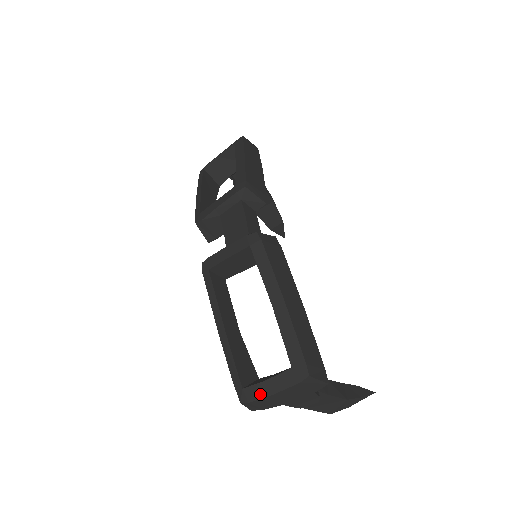
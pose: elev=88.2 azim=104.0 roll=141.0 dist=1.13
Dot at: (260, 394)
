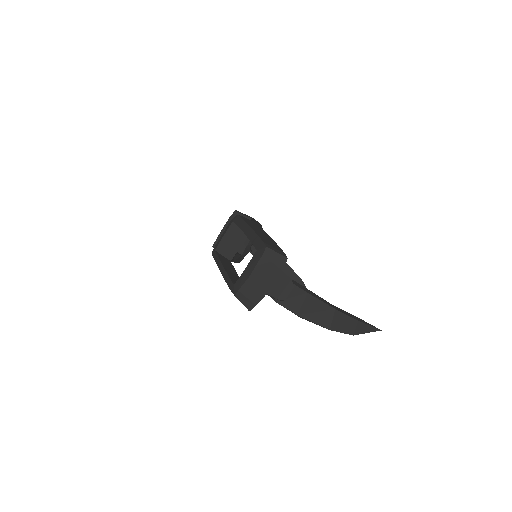
Dot at: (244, 280)
